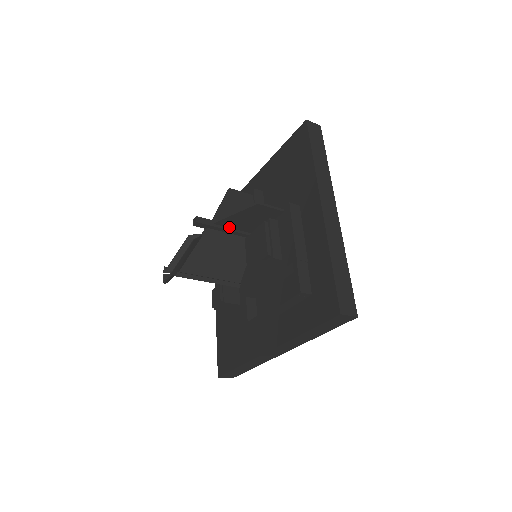
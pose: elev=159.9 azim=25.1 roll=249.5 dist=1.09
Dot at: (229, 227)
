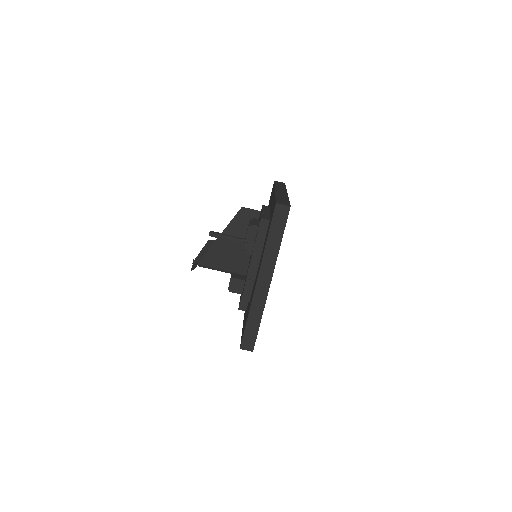
Dot at: (232, 236)
